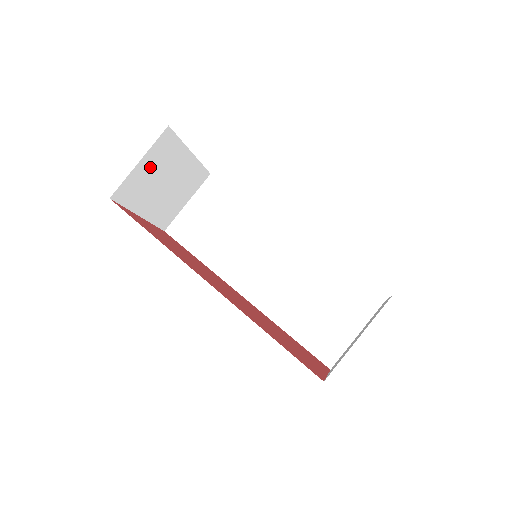
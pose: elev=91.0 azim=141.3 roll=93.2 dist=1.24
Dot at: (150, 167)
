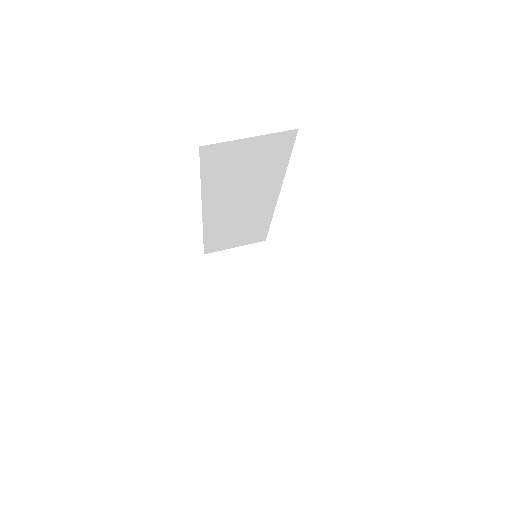
Dot at: (241, 260)
